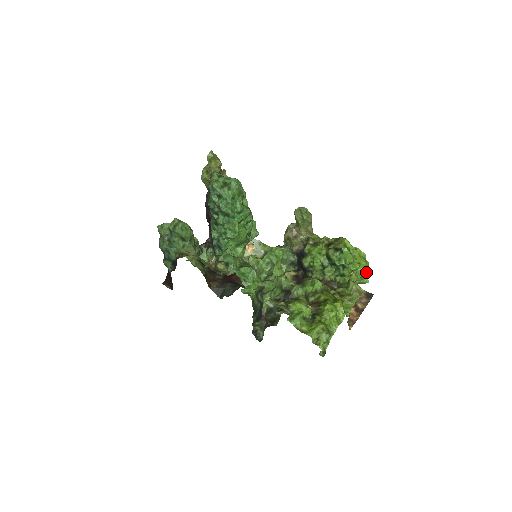
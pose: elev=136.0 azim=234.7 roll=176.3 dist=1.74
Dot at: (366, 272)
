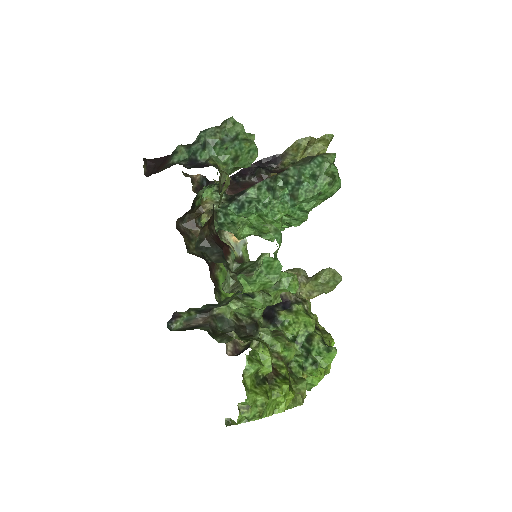
Dot at: (312, 385)
